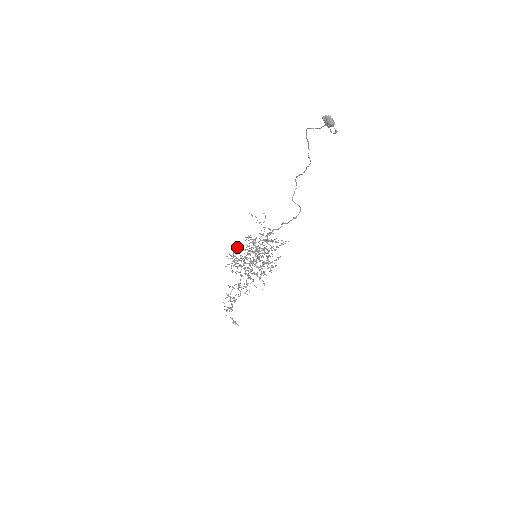
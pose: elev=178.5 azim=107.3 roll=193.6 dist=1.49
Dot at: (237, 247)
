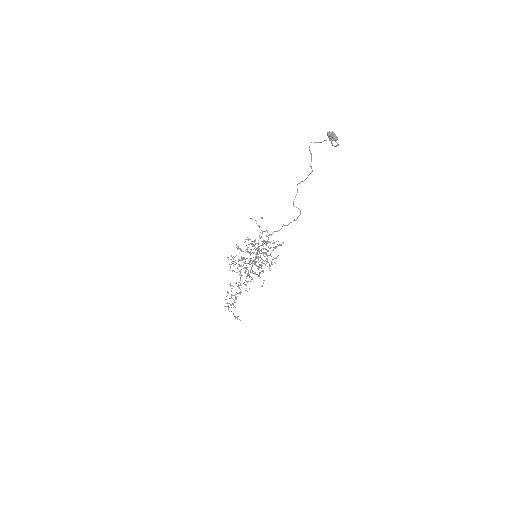
Dot at: (238, 248)
